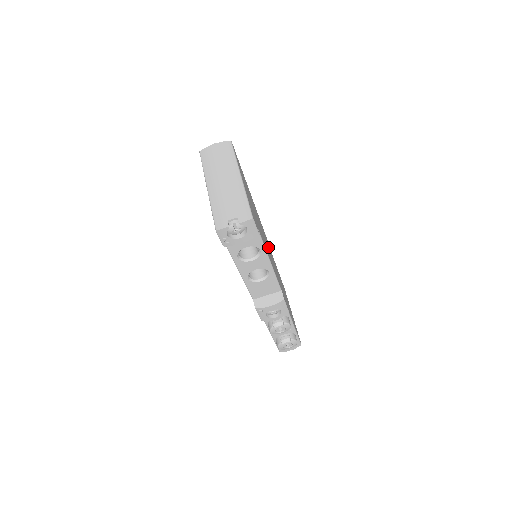
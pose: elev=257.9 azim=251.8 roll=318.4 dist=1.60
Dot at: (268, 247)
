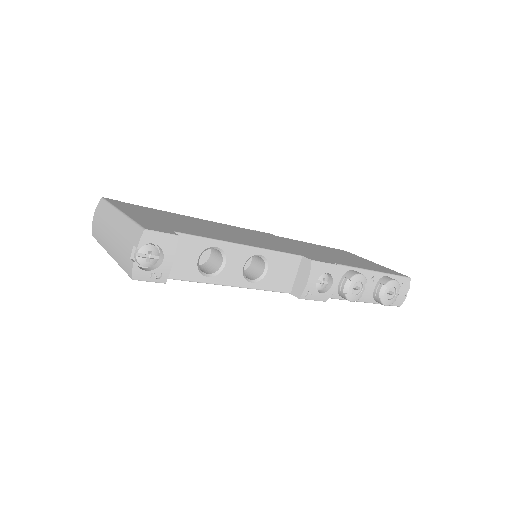
Dot at: occluded
